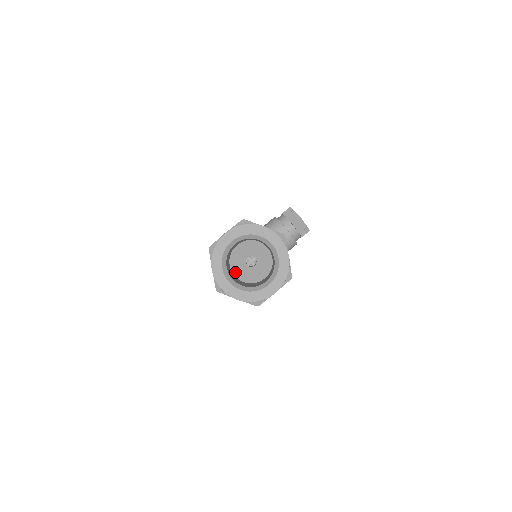
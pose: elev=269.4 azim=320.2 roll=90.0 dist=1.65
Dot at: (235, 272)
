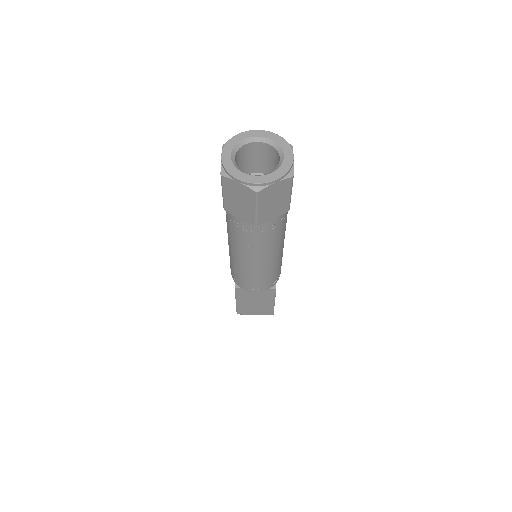
Dot at: occluded
